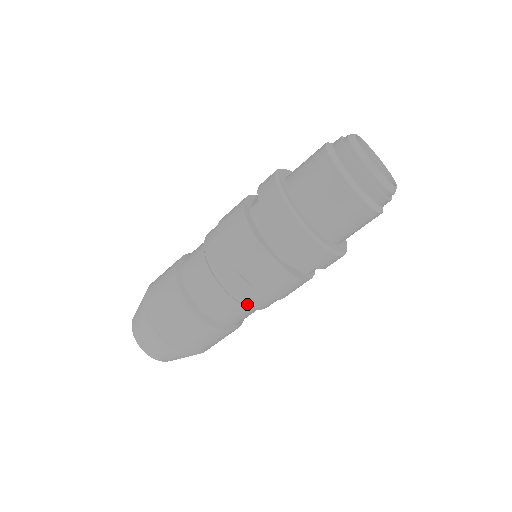
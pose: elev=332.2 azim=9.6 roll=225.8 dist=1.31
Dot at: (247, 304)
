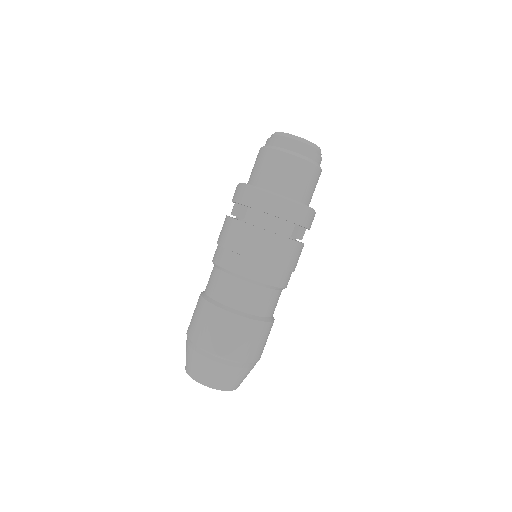
Dot at: (246, 276)
